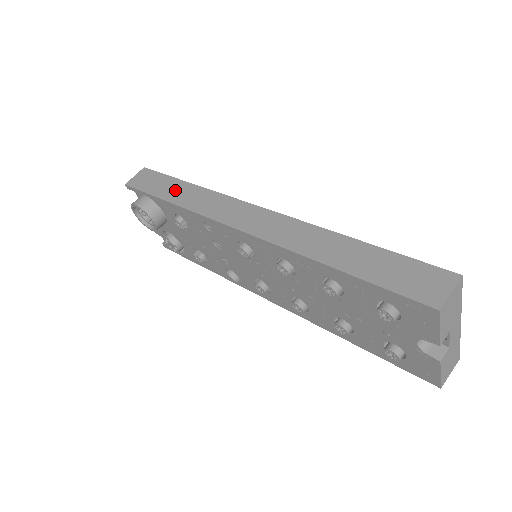
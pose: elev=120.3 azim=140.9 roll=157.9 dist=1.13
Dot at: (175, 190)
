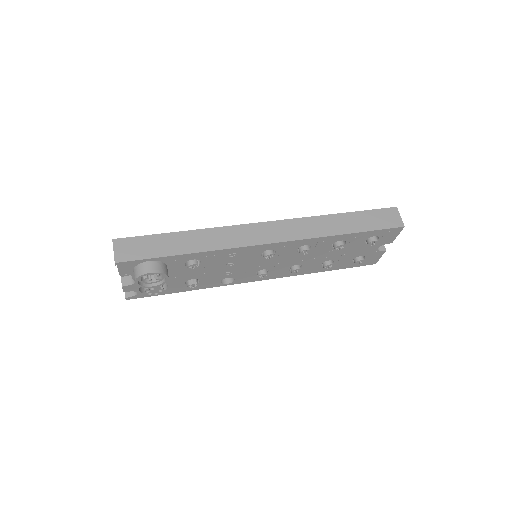
Dot at: (181, 242)
